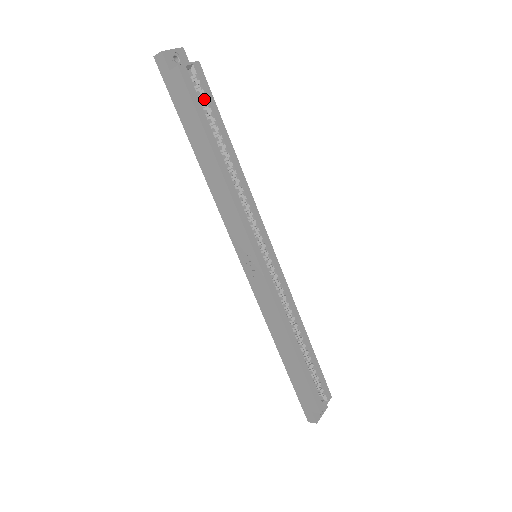
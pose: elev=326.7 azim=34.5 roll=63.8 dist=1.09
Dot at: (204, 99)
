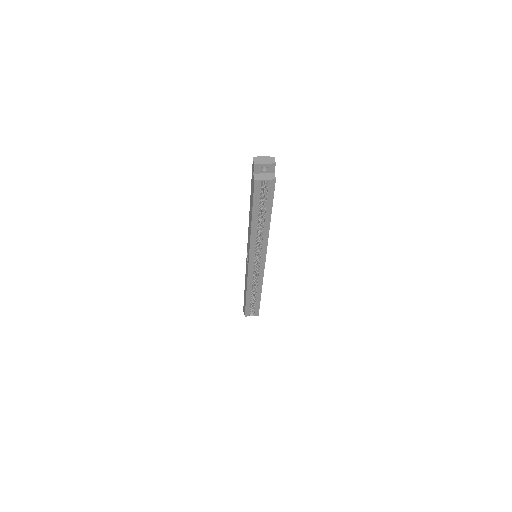
Dot at: (266, 195)
